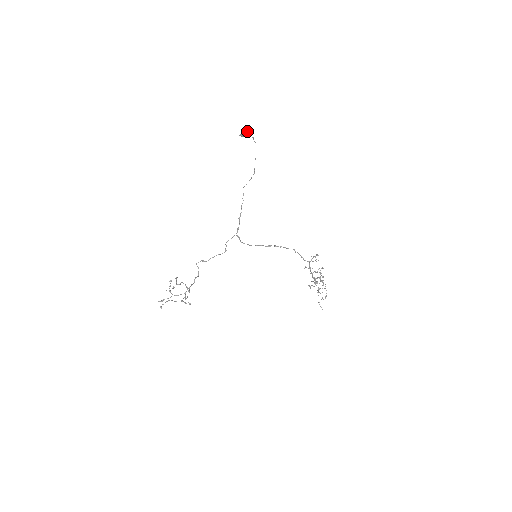
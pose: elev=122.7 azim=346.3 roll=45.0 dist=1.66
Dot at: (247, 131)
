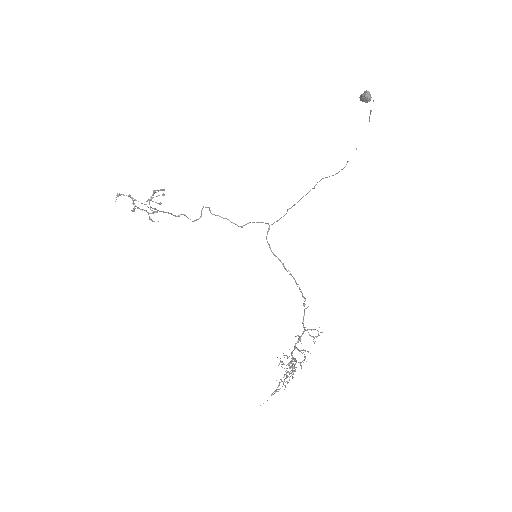
Dot at: (370, 94)
